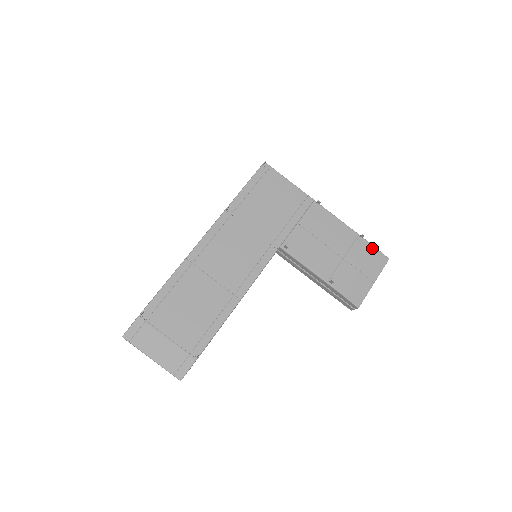
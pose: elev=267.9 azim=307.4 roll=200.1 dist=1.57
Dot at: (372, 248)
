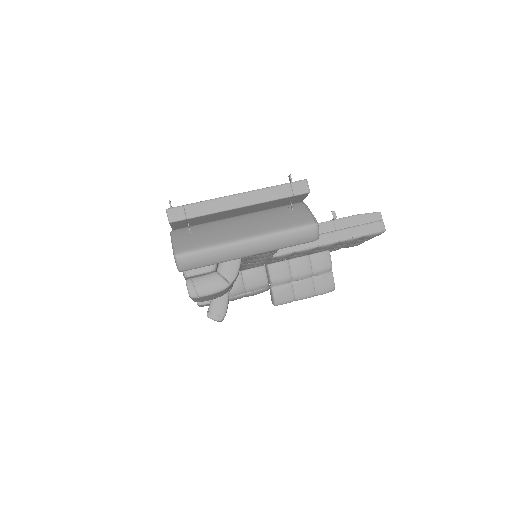
Dot at: occluded
